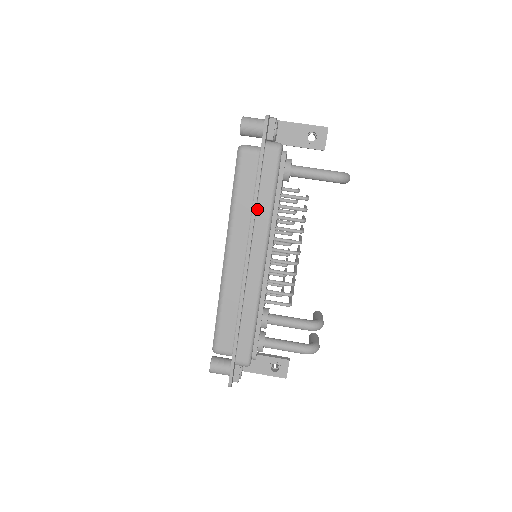
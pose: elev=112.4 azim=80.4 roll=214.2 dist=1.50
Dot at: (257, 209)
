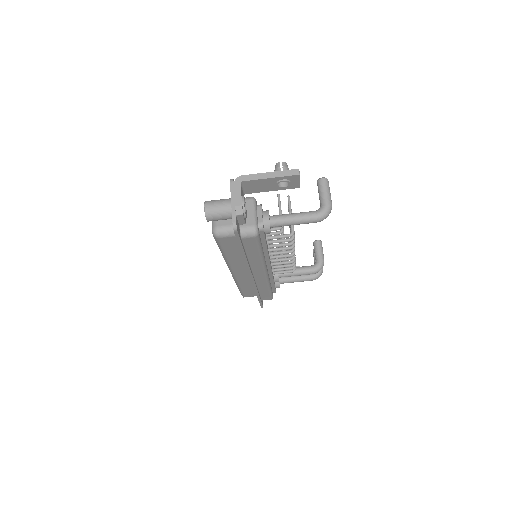
Dot at: (249, 260)
